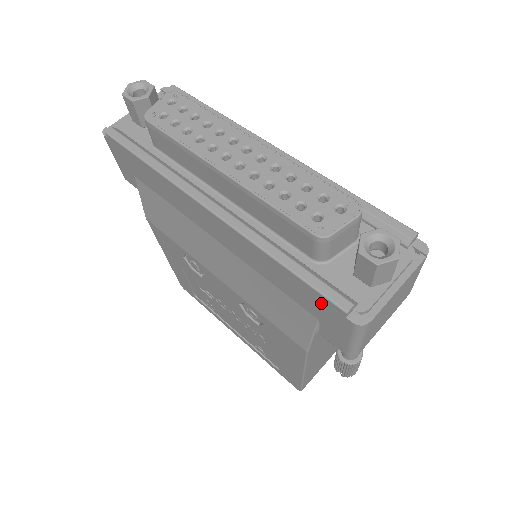
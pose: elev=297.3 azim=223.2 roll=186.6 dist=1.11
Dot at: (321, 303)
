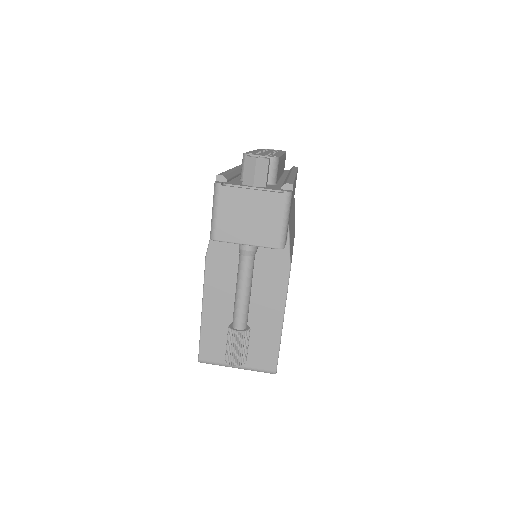
Dot at: occluded
